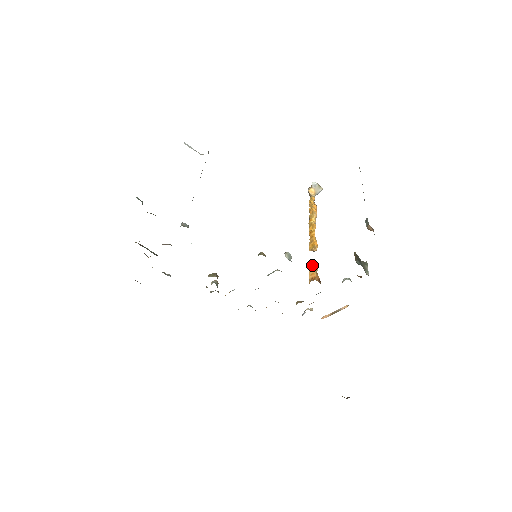
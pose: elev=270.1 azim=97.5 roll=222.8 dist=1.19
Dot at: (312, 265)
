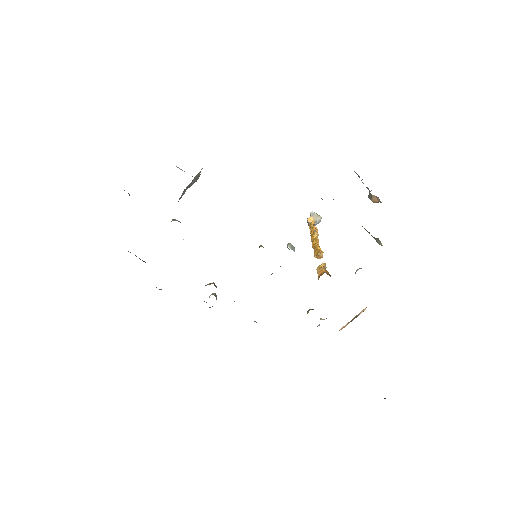
Dot at: (319, 265)
